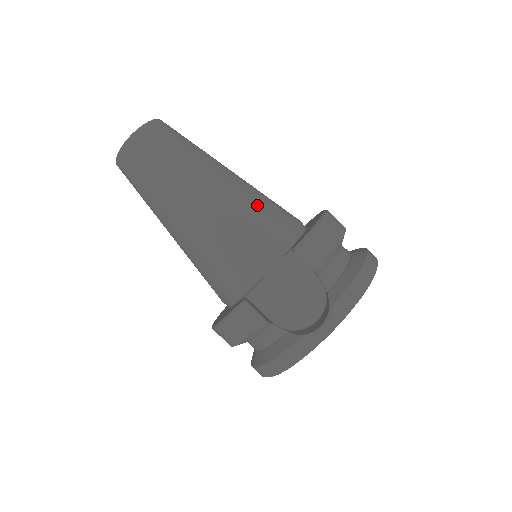
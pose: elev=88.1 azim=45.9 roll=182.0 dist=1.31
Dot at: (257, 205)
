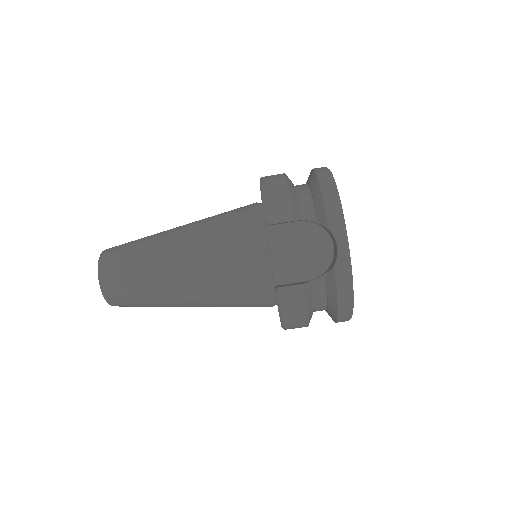
Dot at: (216, 226)
